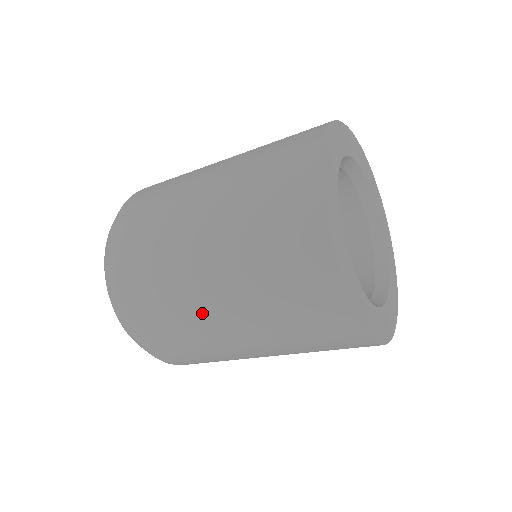
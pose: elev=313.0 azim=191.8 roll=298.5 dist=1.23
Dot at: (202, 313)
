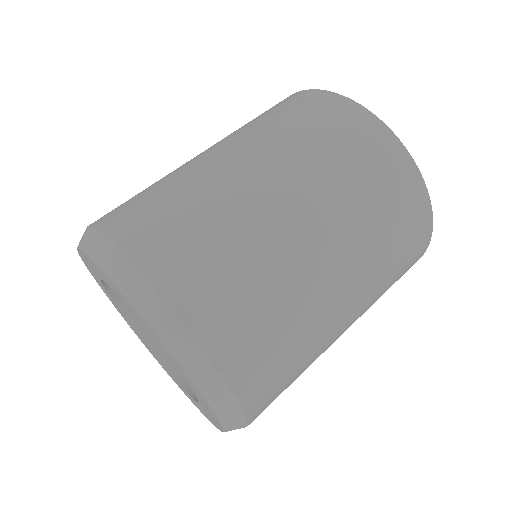
Dot at: (326, 304)
